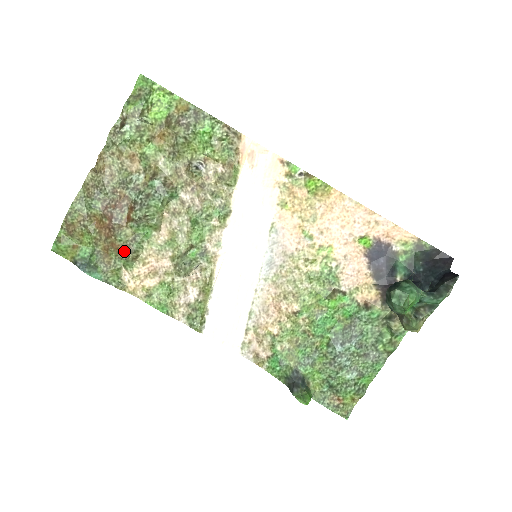
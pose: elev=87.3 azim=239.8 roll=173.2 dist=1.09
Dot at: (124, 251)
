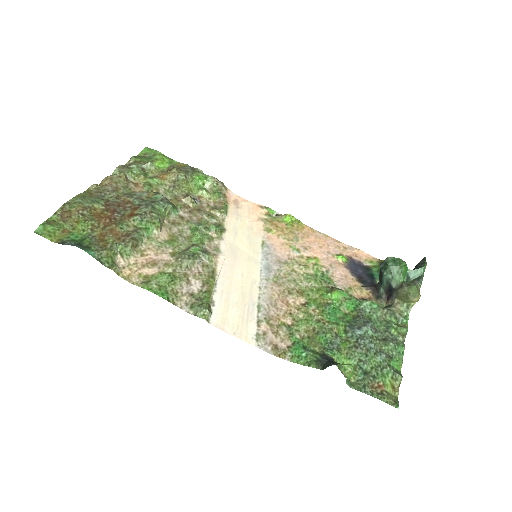
Dot at: (124, 238)
